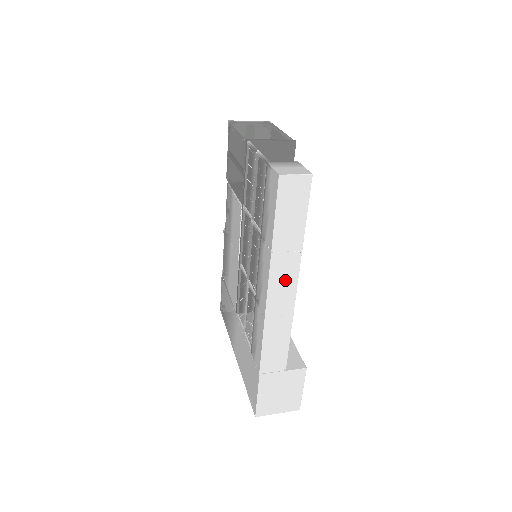
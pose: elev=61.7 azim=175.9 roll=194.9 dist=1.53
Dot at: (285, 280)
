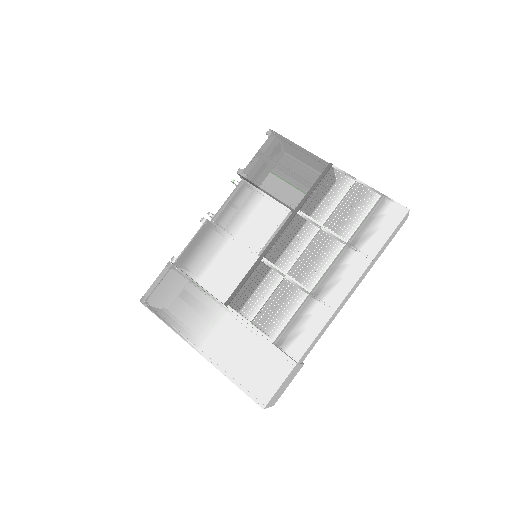
Dot at: (358, 284)
